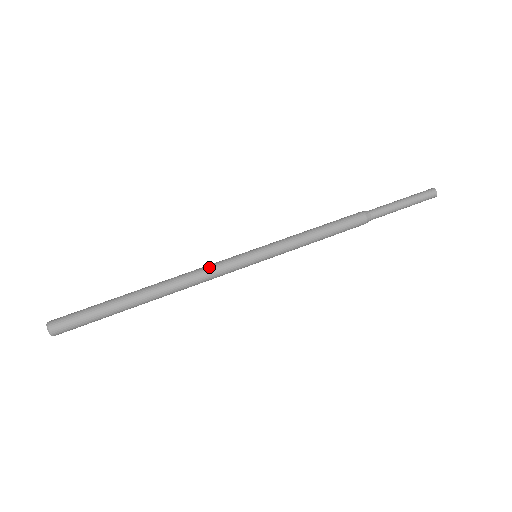
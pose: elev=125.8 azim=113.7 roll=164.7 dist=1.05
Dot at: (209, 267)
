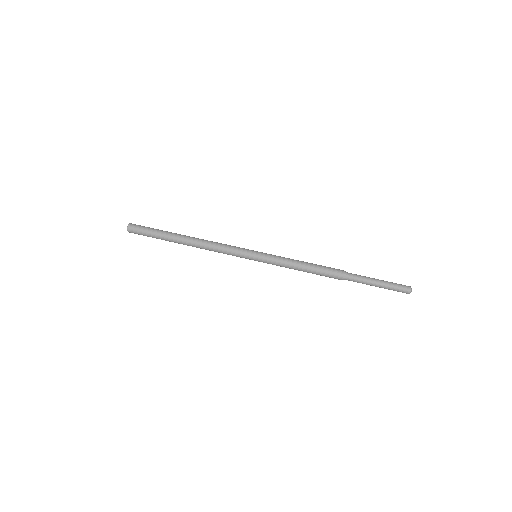
Dot at: (225, 244)
